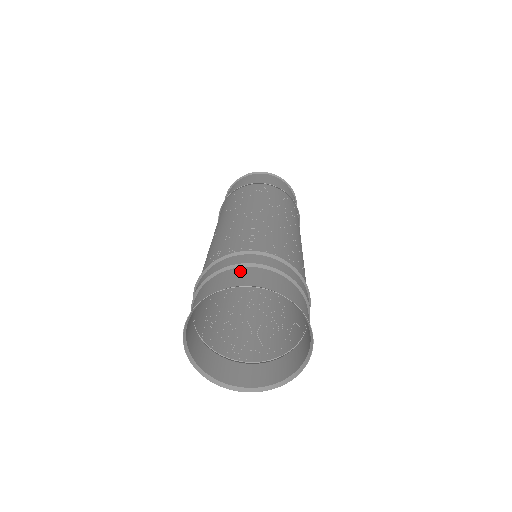
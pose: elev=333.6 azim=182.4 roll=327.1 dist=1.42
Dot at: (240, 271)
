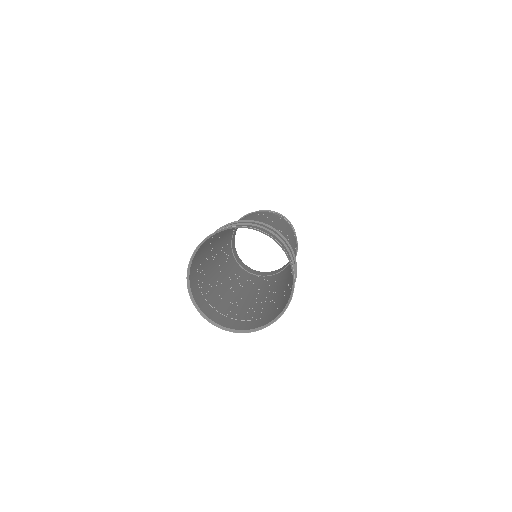
Dot at: (241, 225)
